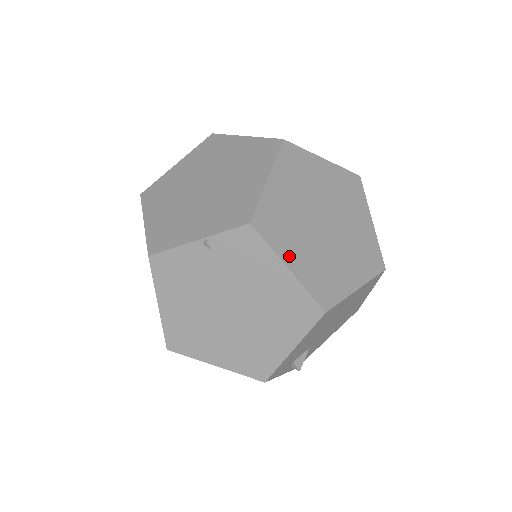
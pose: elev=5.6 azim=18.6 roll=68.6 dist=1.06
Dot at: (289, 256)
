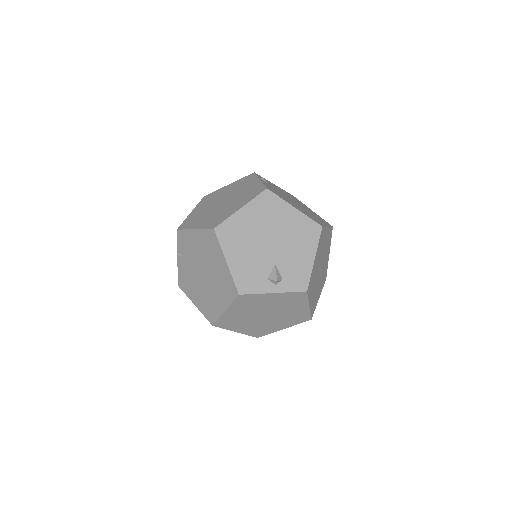
Dot at: (196, 226)
